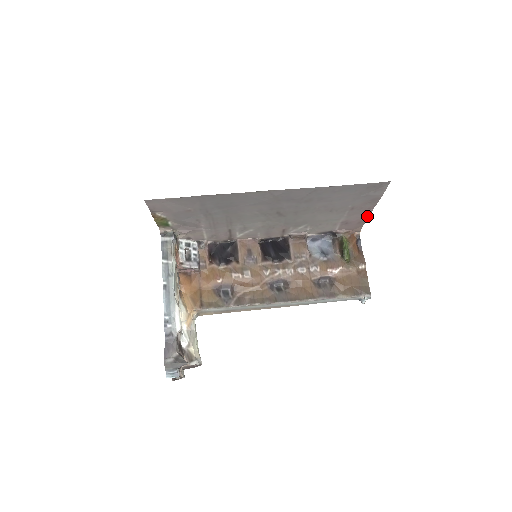
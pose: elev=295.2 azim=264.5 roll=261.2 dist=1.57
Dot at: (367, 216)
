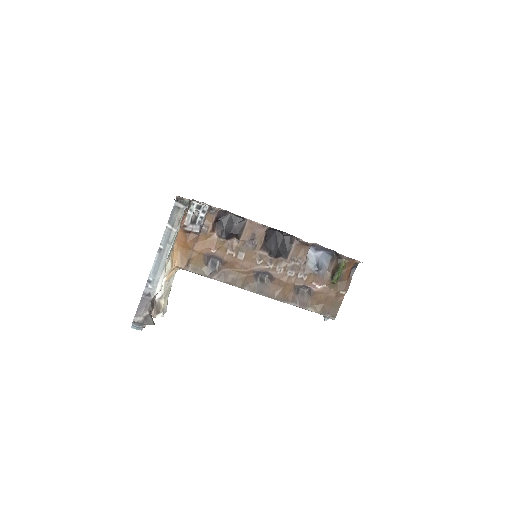
Dot at: occluded
